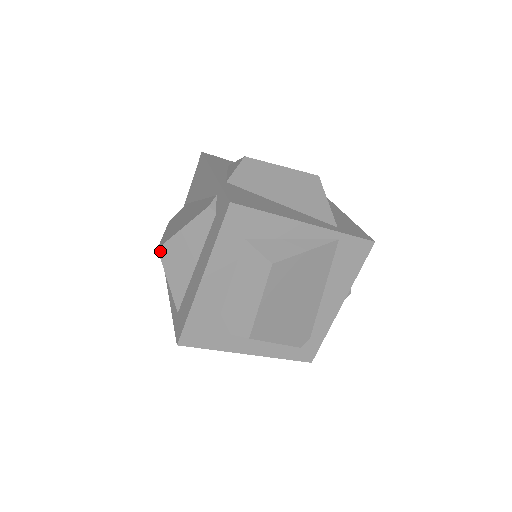
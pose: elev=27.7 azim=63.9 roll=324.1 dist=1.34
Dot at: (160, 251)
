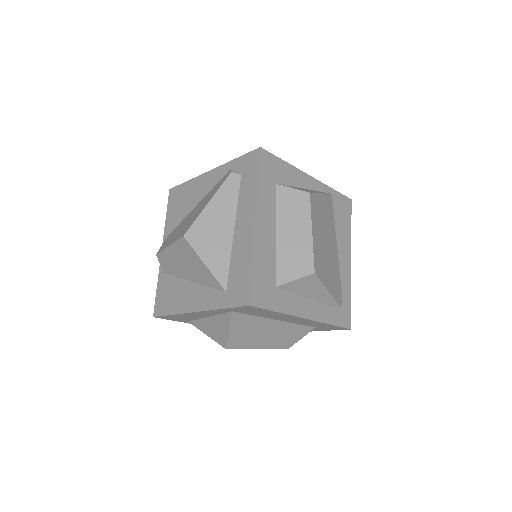
Dot at: (187, 236)
